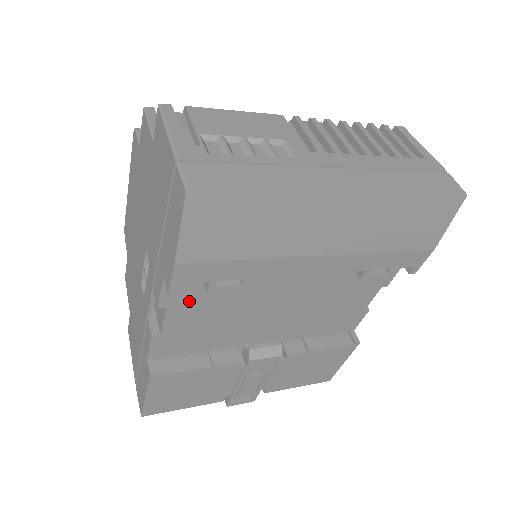
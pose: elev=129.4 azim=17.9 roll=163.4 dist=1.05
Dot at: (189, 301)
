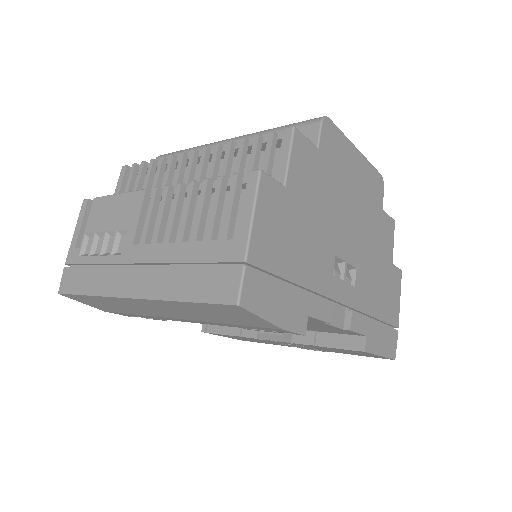
Dot at: occluded
